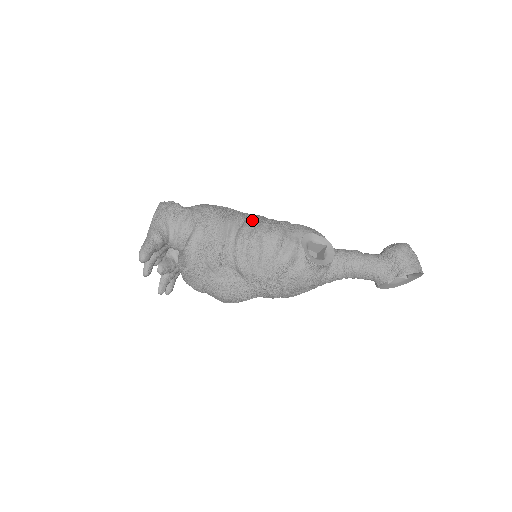
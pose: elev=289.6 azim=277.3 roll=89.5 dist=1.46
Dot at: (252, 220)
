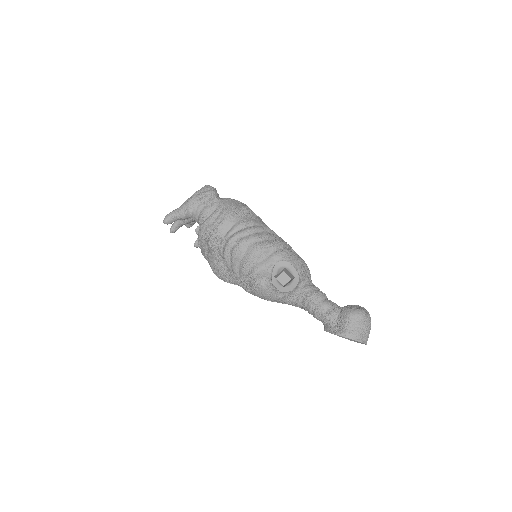
Dot at: (251, 230)
